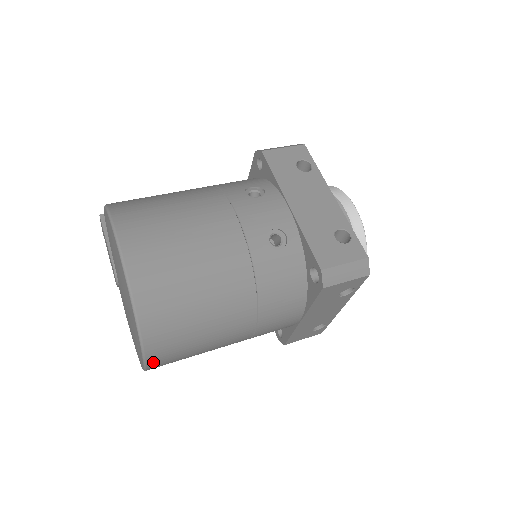
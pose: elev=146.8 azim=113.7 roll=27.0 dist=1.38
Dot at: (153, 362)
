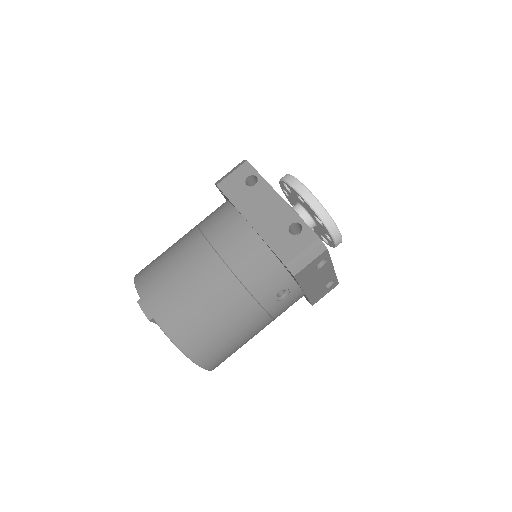
Dot at: occluded
